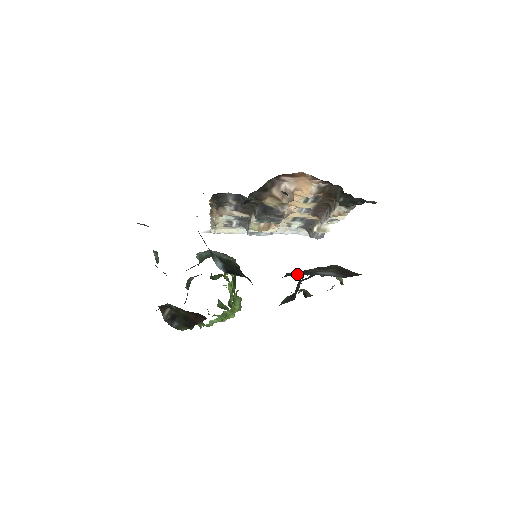
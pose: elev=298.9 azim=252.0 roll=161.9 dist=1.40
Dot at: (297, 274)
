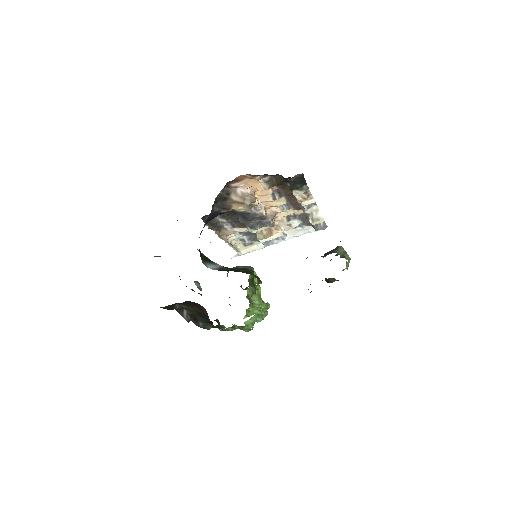
Dot at: occluded
